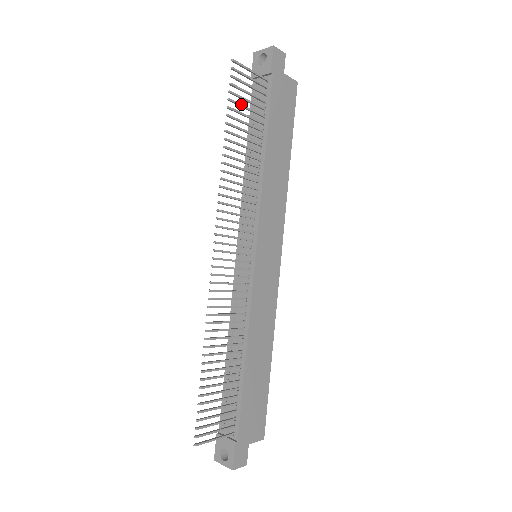
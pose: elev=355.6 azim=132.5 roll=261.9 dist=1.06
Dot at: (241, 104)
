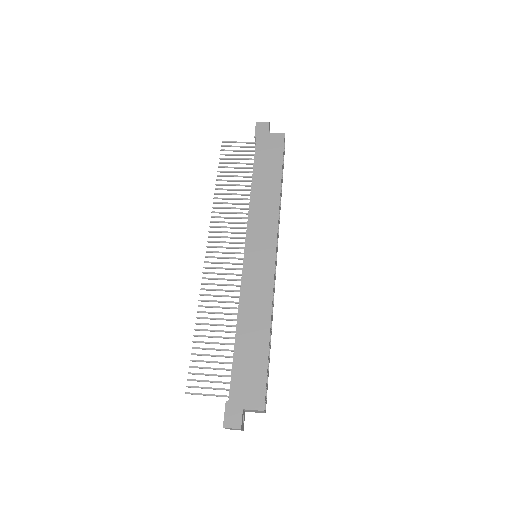
Dot at: (230, 162)
